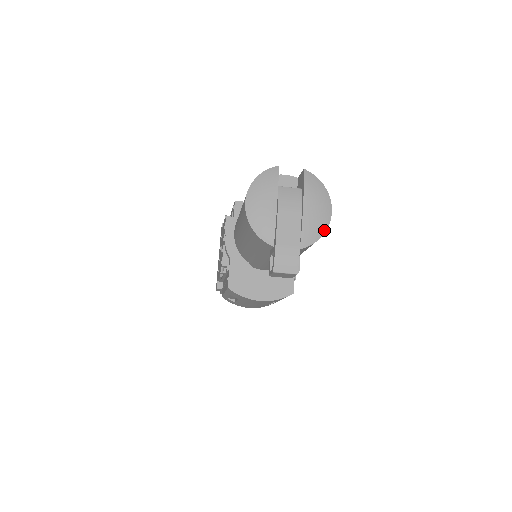
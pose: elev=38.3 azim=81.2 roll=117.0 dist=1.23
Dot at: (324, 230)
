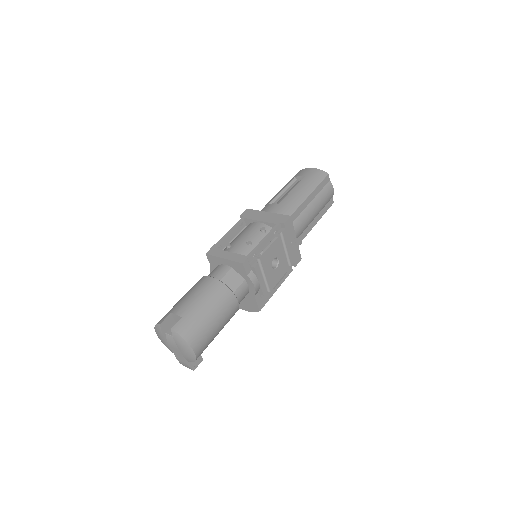
Dot at: (195, 359)
